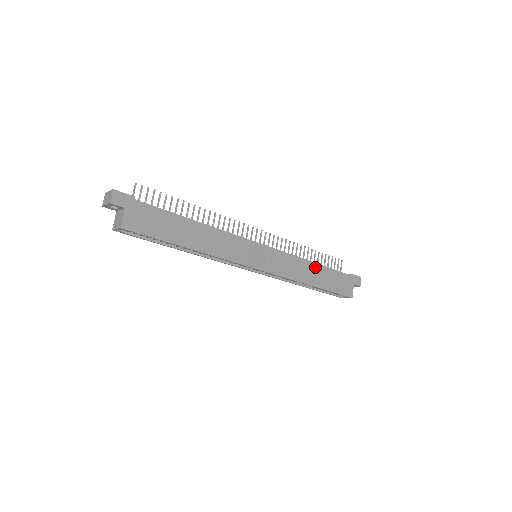
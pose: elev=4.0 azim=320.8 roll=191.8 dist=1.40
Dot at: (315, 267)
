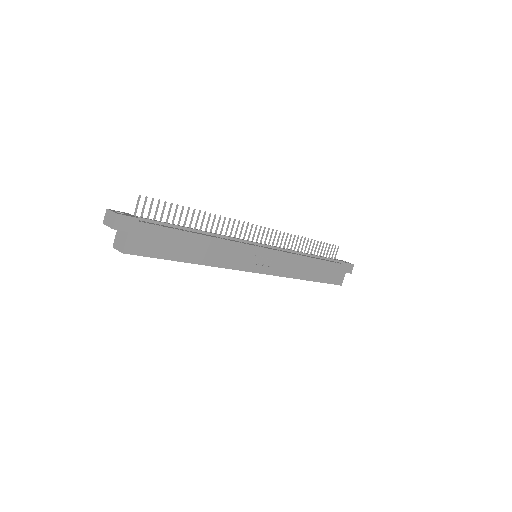
Dot at: (312, 262)
